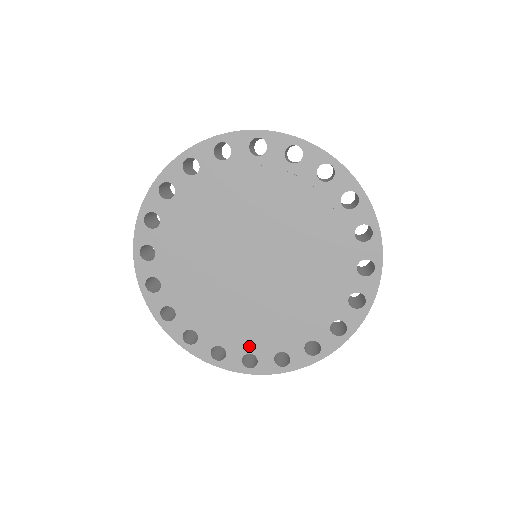
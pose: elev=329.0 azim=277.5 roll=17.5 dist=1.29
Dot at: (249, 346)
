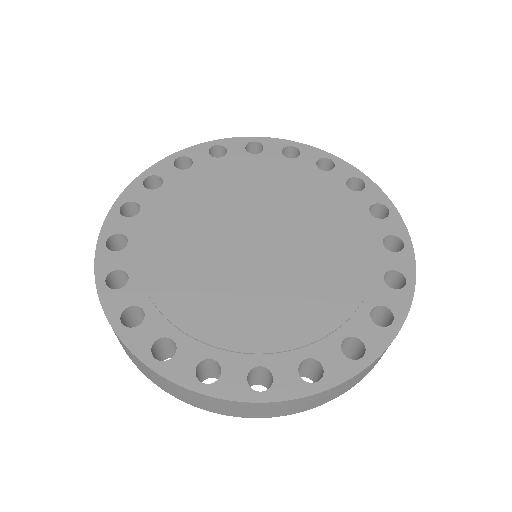
Dot at: (258, 352)
